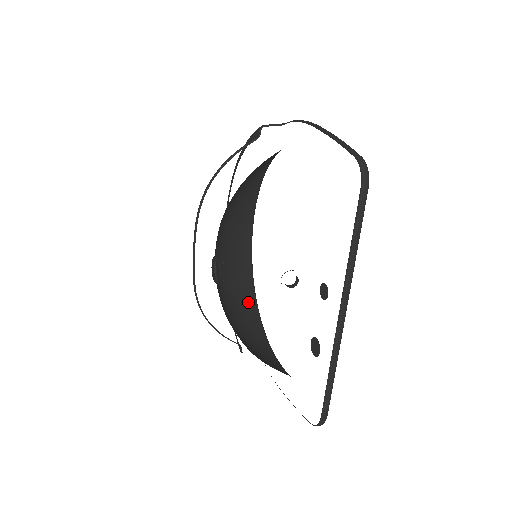
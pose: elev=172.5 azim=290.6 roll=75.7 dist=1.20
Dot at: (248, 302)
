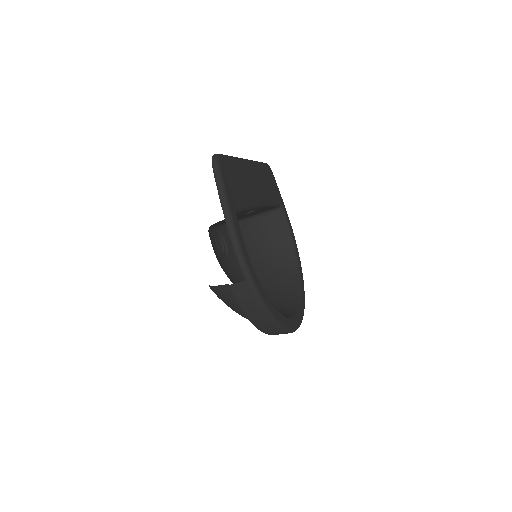
Dot at: occluded
